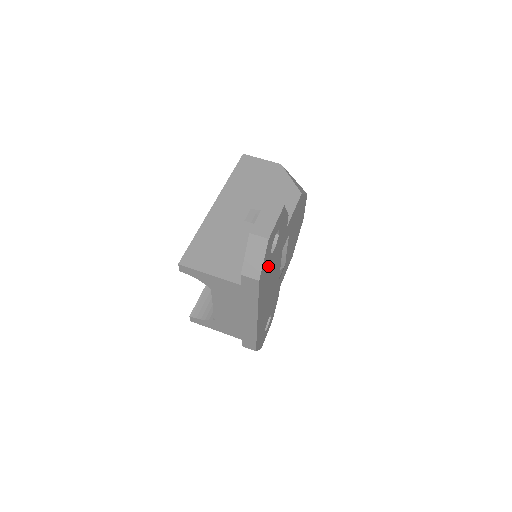
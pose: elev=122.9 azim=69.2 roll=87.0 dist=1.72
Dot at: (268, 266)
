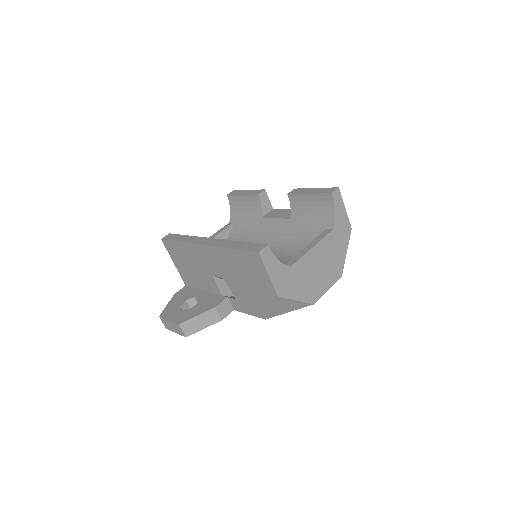
Dot at: occluded
